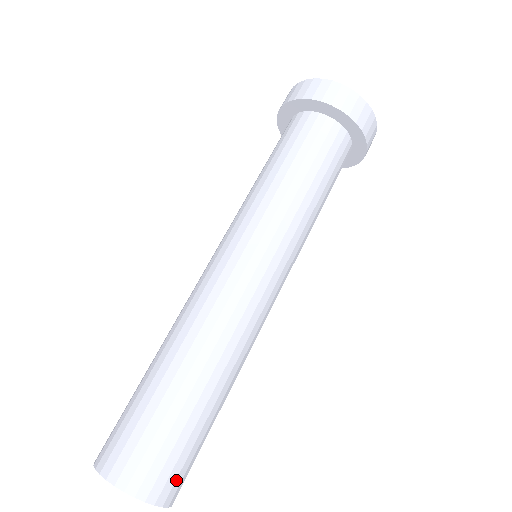
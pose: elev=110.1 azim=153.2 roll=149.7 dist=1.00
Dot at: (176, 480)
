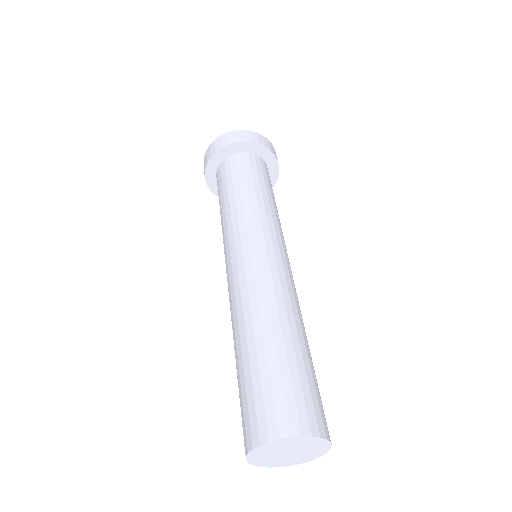
Dot at: occluded
